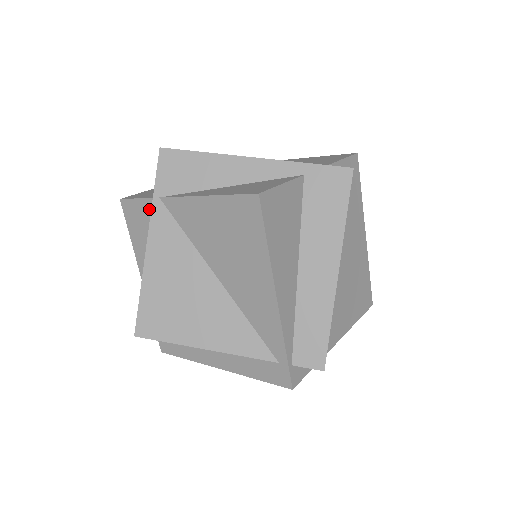
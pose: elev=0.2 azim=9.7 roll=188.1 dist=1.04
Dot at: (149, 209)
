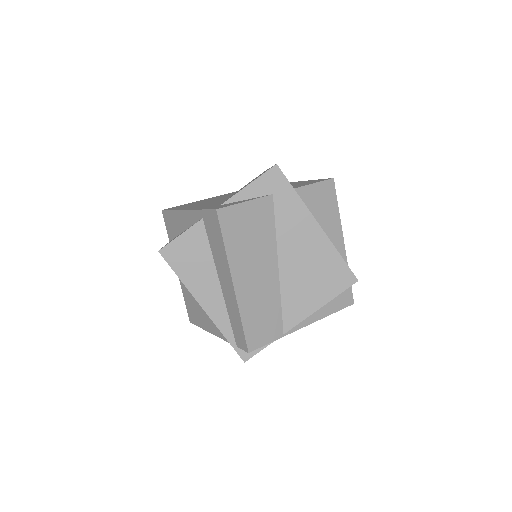
Dot at: occluded
